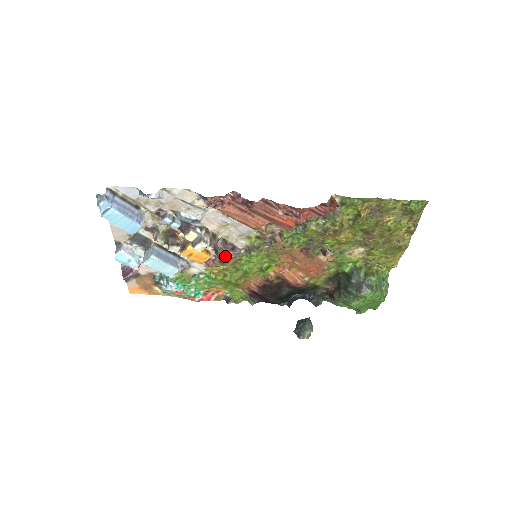
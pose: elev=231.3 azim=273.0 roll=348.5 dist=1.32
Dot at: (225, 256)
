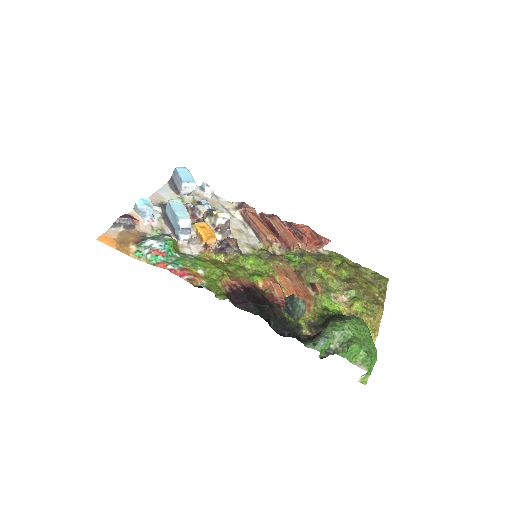
Dot at: (229, 245)
